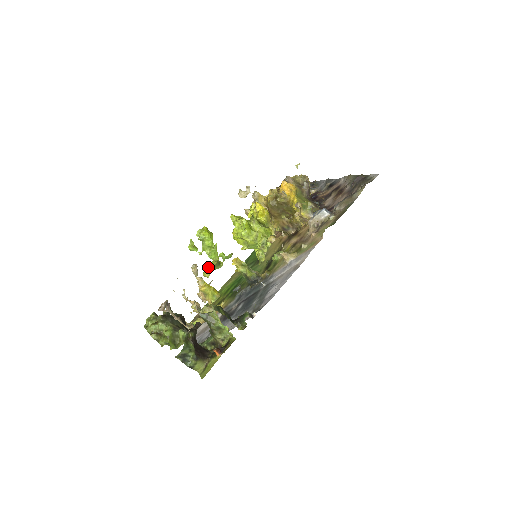
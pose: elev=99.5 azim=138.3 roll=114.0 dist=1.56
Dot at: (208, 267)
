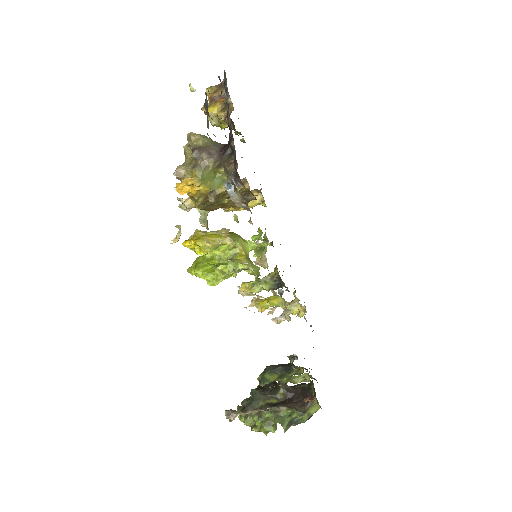
Dot at: occluded
